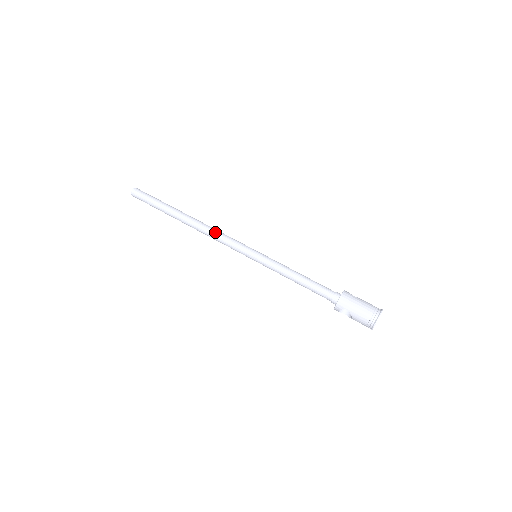
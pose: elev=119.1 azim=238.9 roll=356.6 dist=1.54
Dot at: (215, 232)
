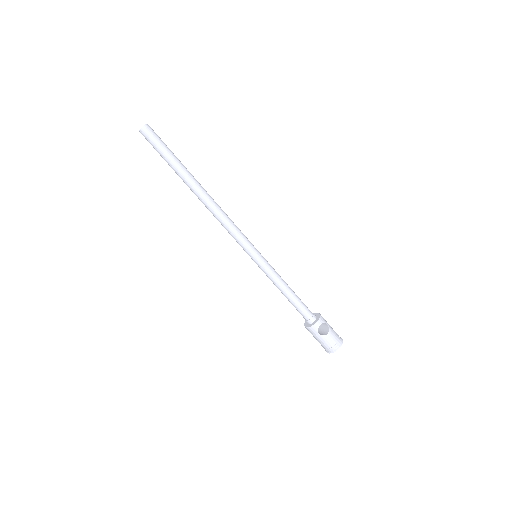
Dot at: (220, 222)
